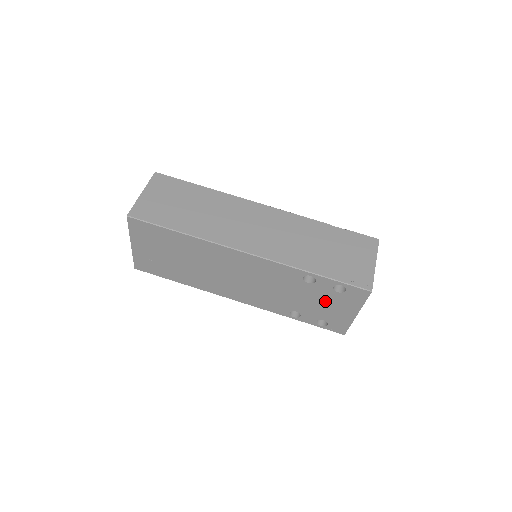
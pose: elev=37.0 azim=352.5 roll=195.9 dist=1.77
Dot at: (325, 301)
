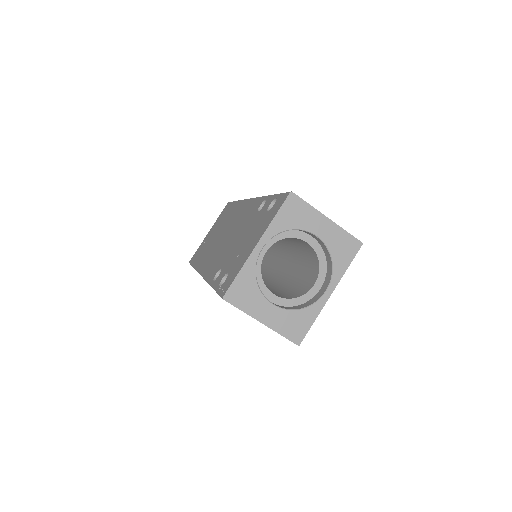
Dot at: (251, 234)
